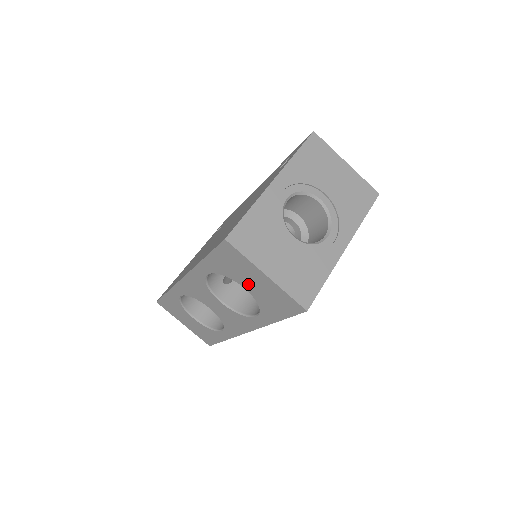
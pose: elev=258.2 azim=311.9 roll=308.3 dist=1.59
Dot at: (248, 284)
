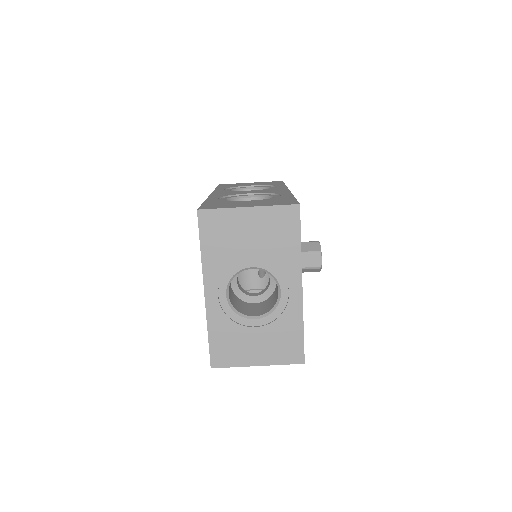
Dot at: occluded
